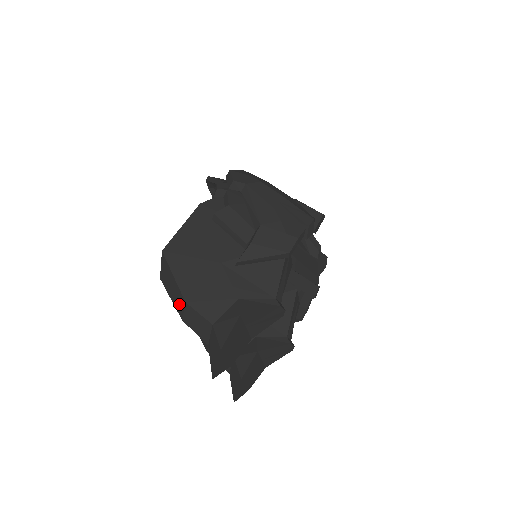
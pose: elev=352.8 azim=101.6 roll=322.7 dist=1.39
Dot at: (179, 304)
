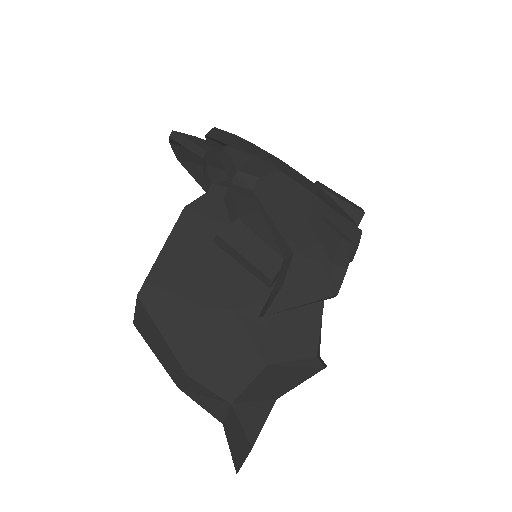
Dot at: (173, 370)
